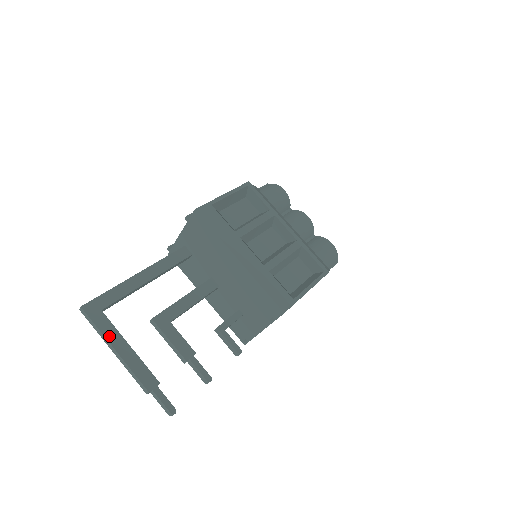
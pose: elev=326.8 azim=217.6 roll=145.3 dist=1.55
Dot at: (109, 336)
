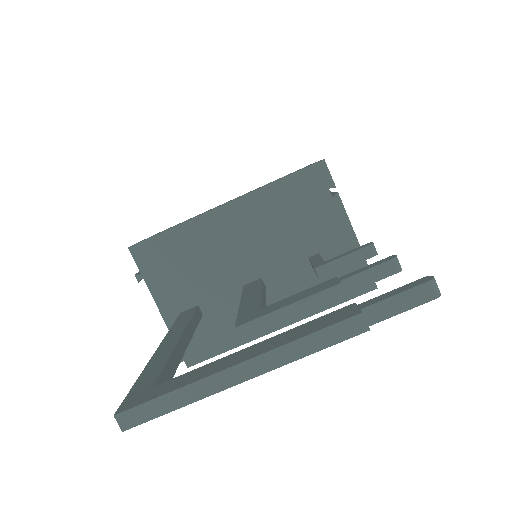
Dot at: (205, 374)
